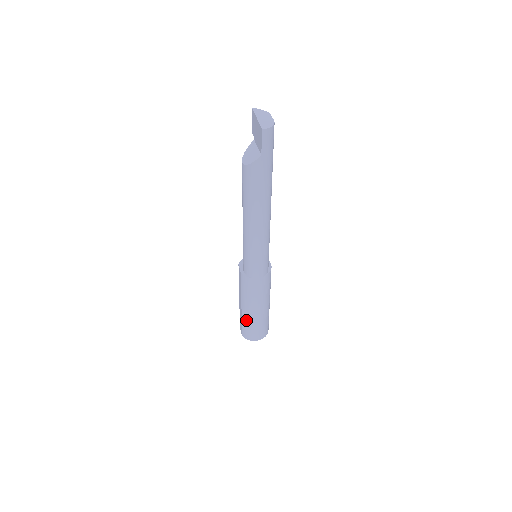
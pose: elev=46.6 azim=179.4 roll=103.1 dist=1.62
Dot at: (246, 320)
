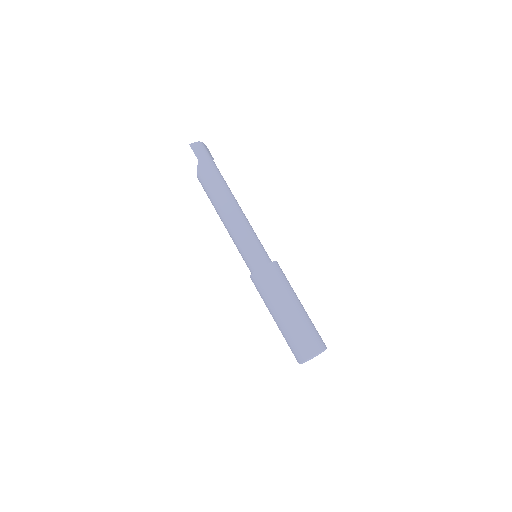
Dot at: (284, 332)
